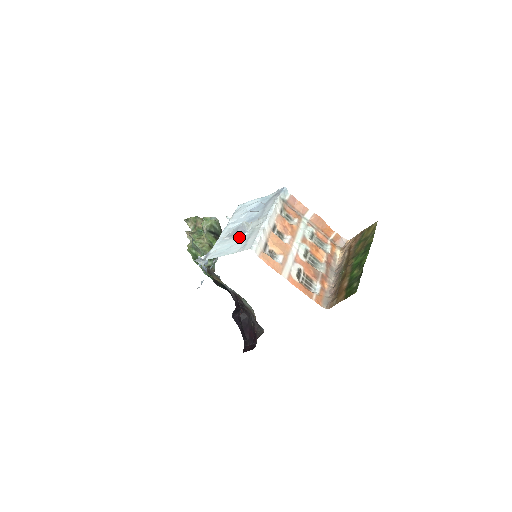
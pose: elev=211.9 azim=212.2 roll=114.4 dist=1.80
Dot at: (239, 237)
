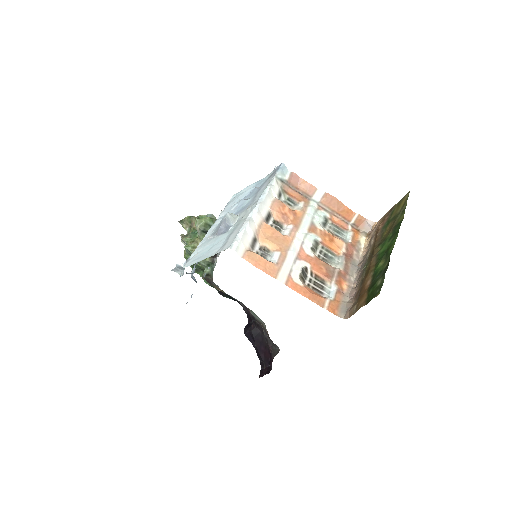
Dot at: (222, 234)
